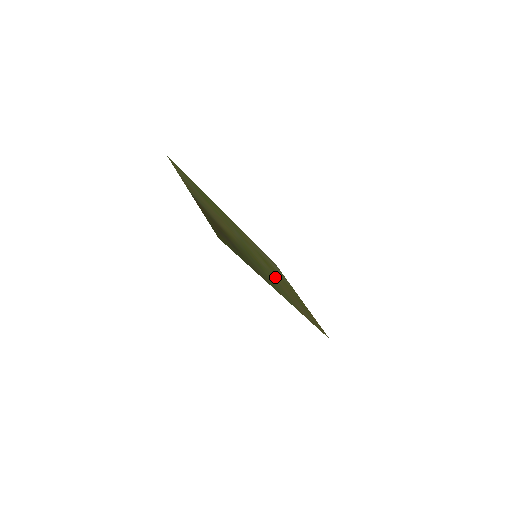
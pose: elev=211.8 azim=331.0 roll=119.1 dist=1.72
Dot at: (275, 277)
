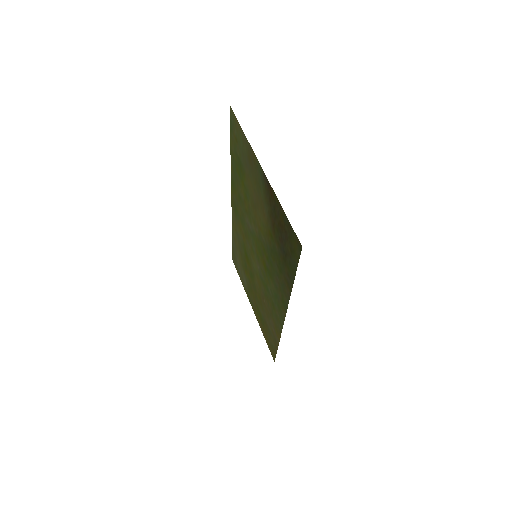
Dot at: (260, 284)
